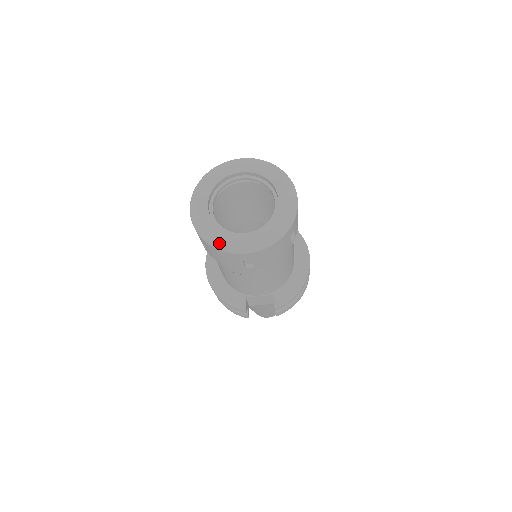
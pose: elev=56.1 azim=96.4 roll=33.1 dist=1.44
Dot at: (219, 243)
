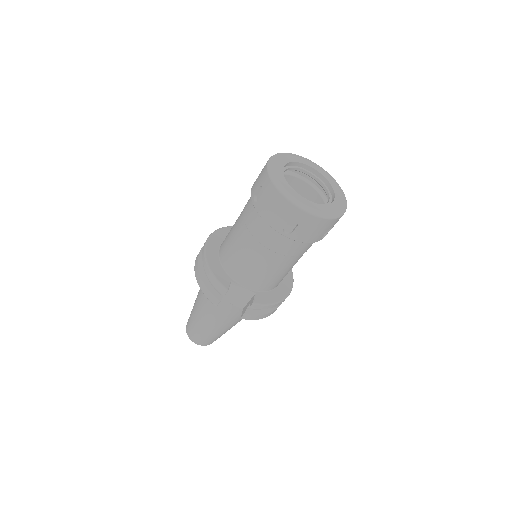
Dot at: (286, 192)
